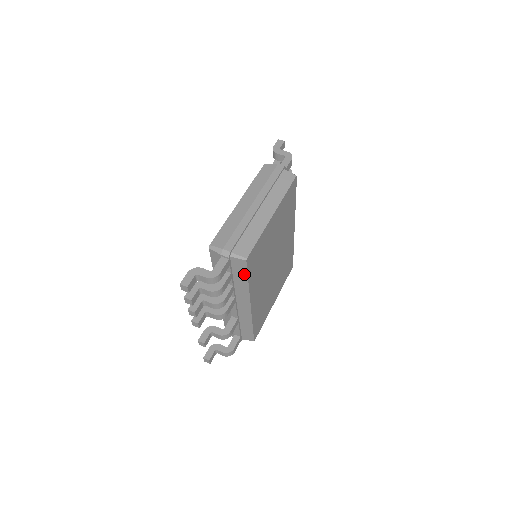
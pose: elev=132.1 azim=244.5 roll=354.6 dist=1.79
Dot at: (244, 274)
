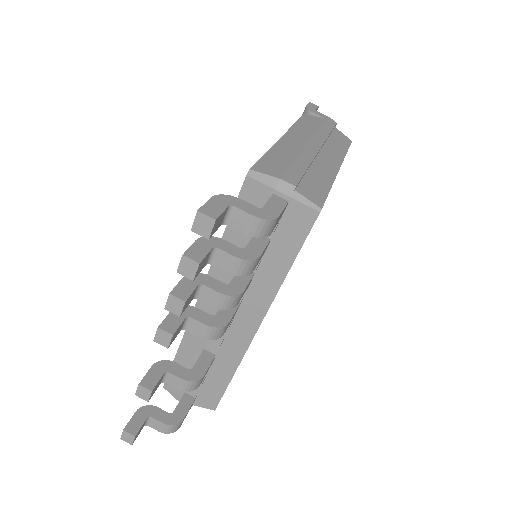
Dot at: (293, 248)
